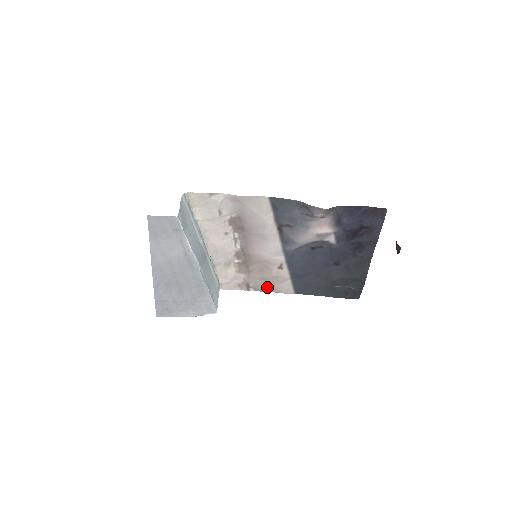
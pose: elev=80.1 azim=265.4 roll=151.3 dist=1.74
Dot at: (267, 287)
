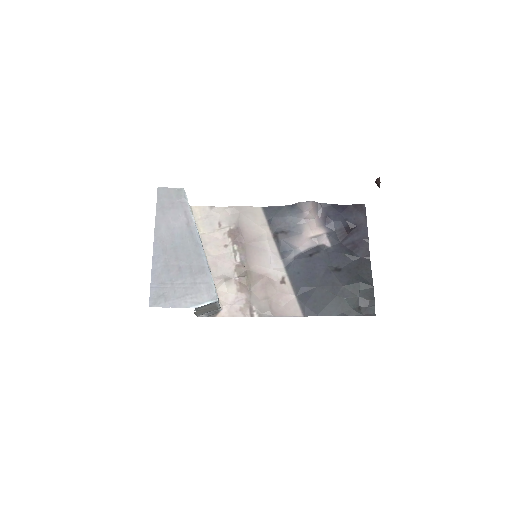
Dot at: (272, 310)
